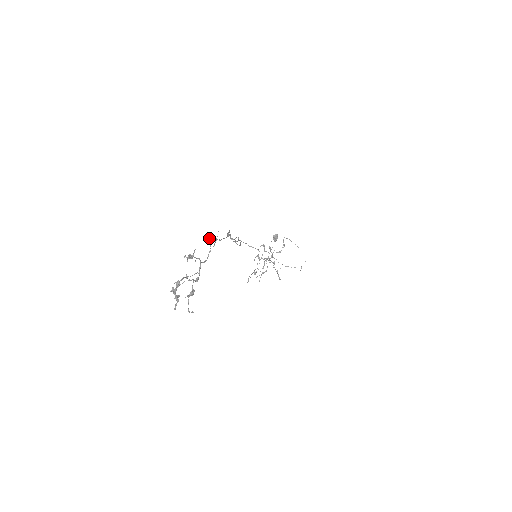
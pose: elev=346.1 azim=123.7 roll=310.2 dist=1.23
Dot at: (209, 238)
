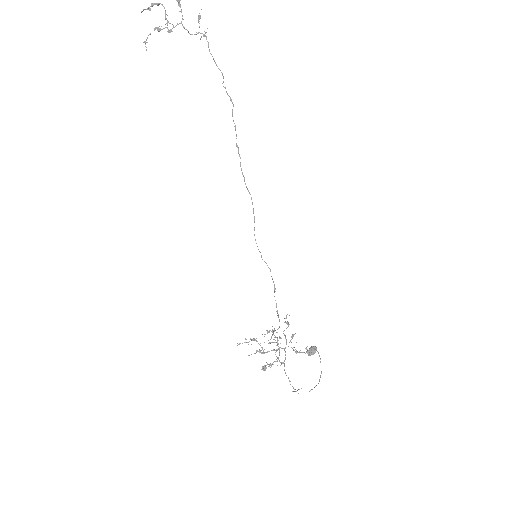
Dot at: (200, 16)
